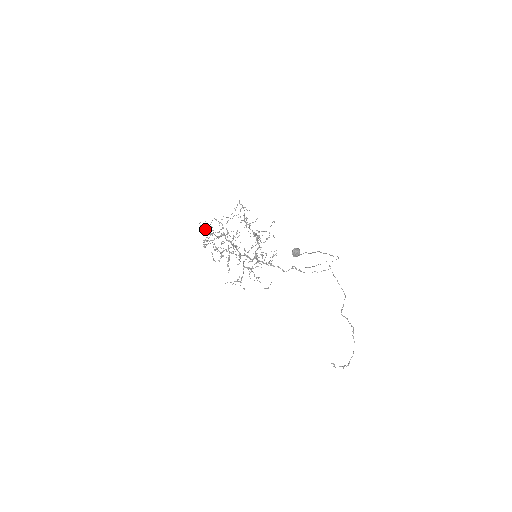
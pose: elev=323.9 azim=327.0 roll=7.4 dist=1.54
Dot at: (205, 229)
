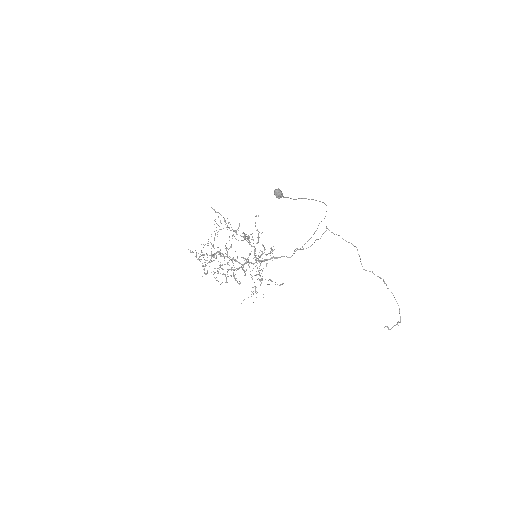
Dot at: (198, 258)
